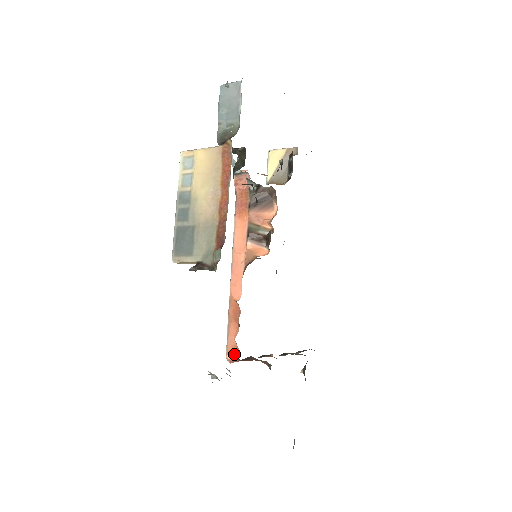
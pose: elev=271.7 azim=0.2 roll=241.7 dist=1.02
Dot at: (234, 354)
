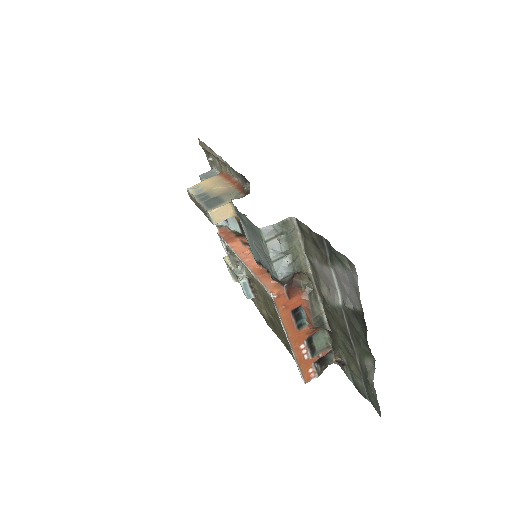
Dot at: (277, 288)
